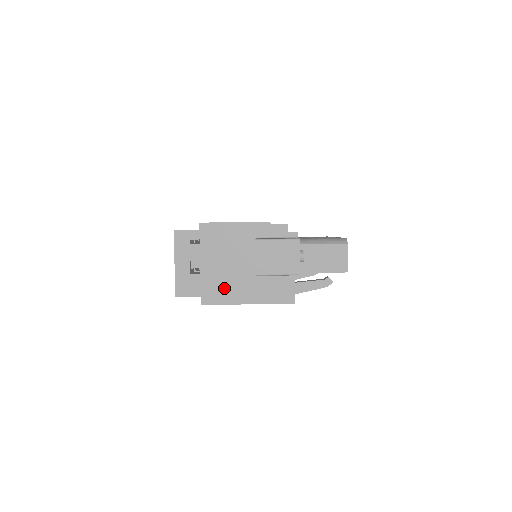
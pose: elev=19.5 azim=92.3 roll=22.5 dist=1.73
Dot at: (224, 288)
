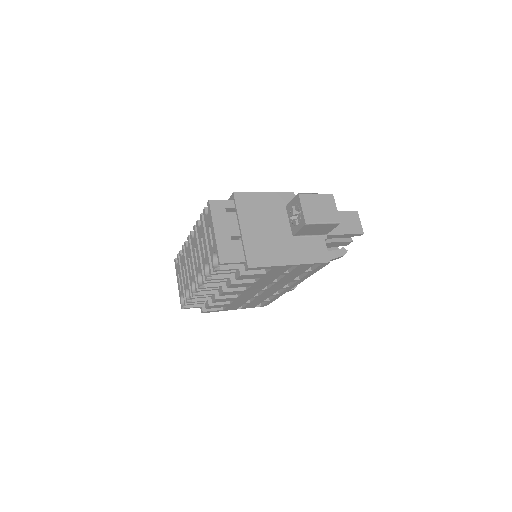
Dot at: (267, 251)
